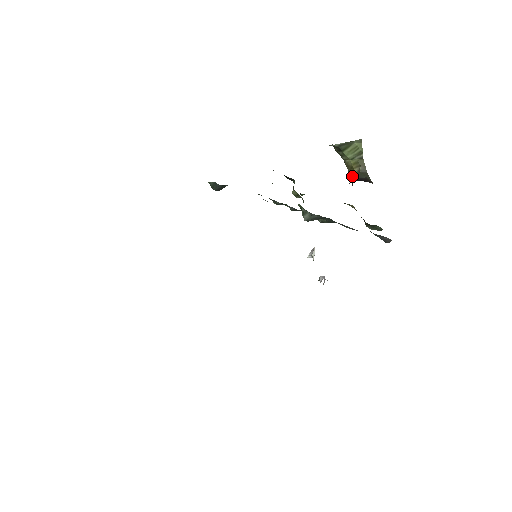
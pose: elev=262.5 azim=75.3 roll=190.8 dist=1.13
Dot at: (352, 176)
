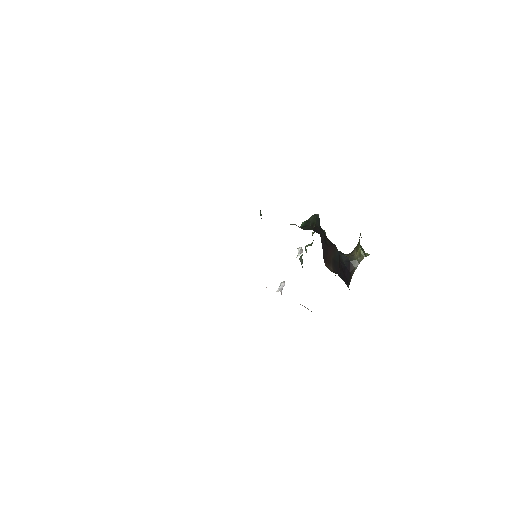
Dot at: (355, 250)
